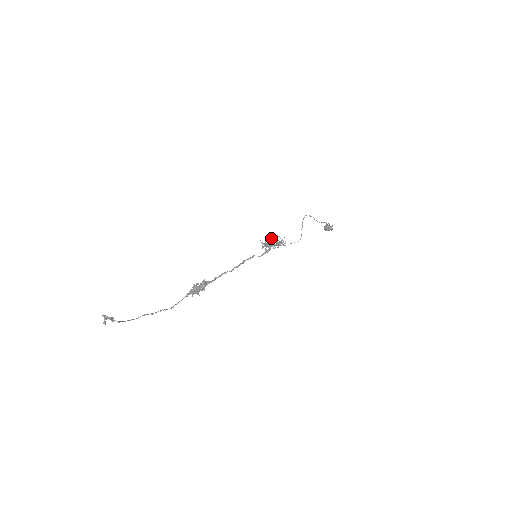
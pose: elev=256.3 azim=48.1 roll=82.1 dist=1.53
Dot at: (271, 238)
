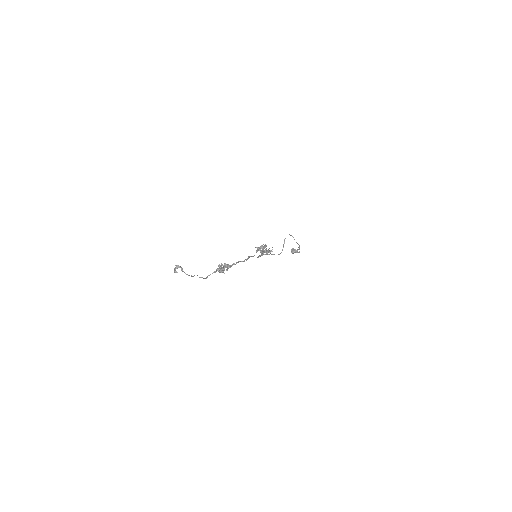
Dot at: occluded
